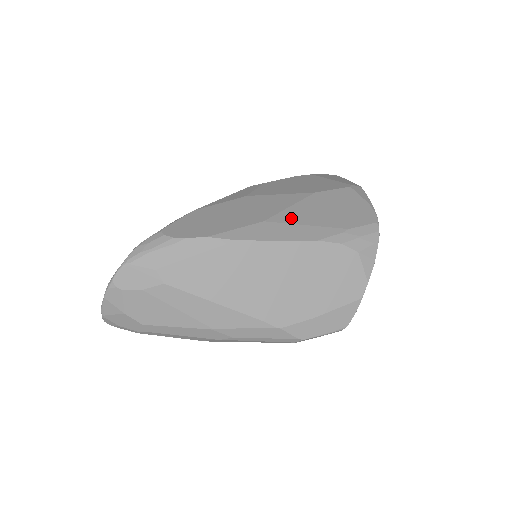
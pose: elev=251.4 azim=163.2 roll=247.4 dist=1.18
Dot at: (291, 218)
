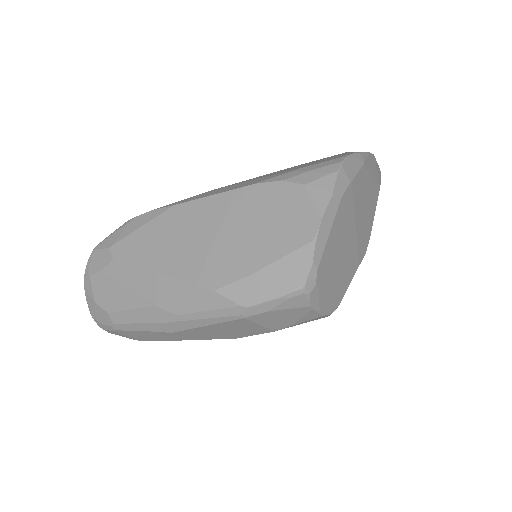
Dot at: (245, 181)
